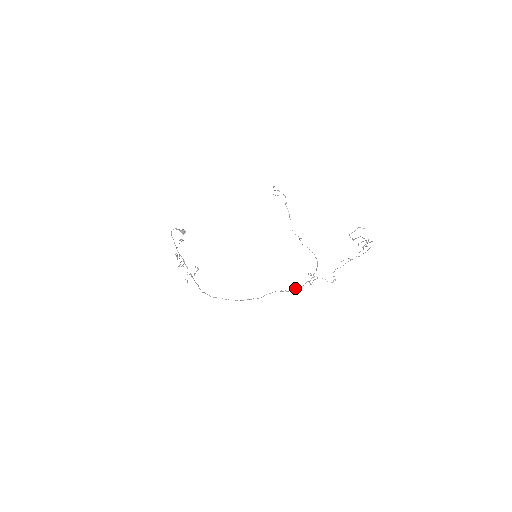
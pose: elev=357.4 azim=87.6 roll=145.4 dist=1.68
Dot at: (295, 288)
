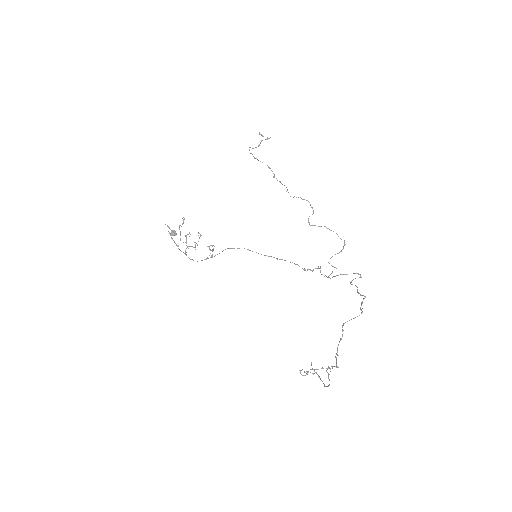
Dot at: occluded
